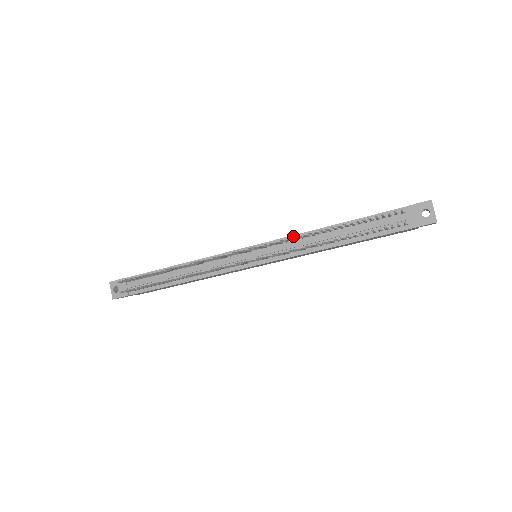
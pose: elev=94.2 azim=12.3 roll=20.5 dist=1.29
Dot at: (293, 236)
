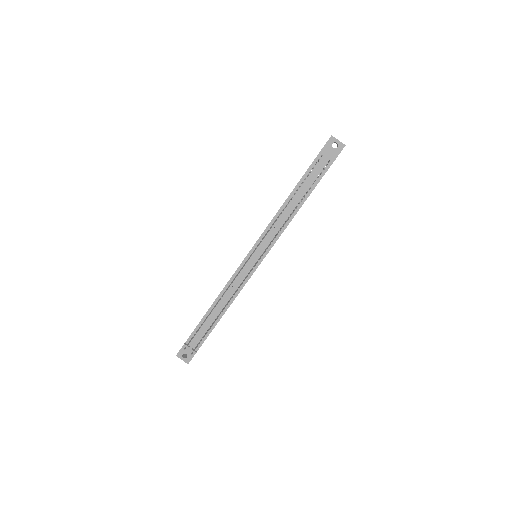
Dot at: (269, 224)
